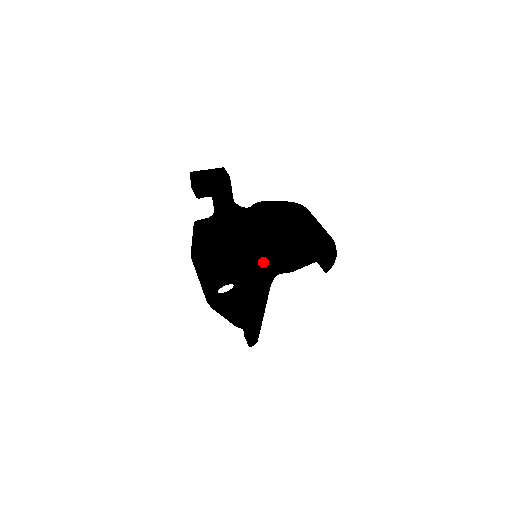
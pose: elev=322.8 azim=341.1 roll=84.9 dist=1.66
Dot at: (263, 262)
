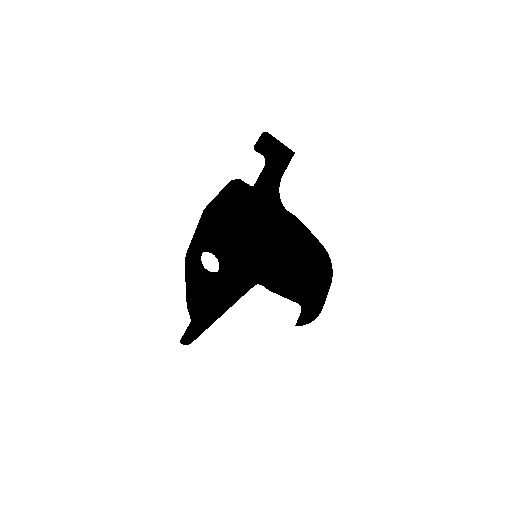
Dot at: (256, 262)
